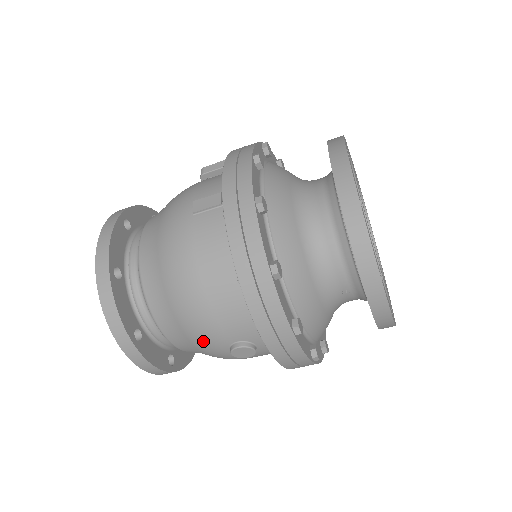
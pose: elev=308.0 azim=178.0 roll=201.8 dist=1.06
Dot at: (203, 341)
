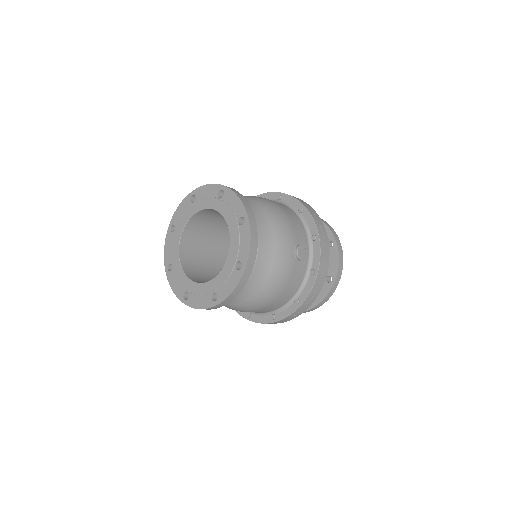
Dot at: (284, 238)
